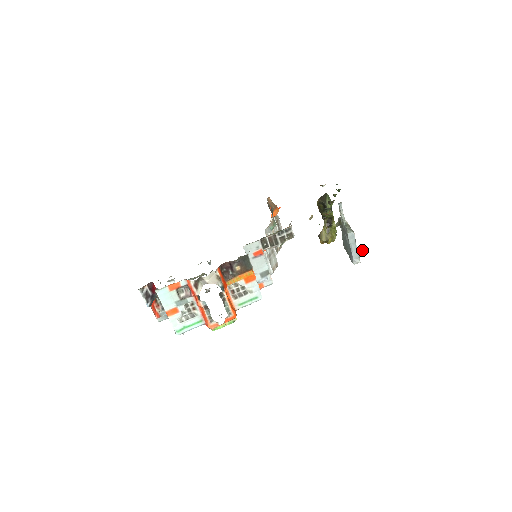
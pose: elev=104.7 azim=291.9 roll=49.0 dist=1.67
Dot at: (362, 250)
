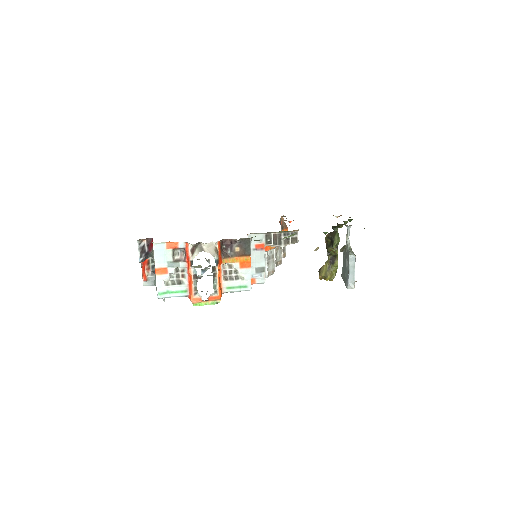
Dot at: occluded
